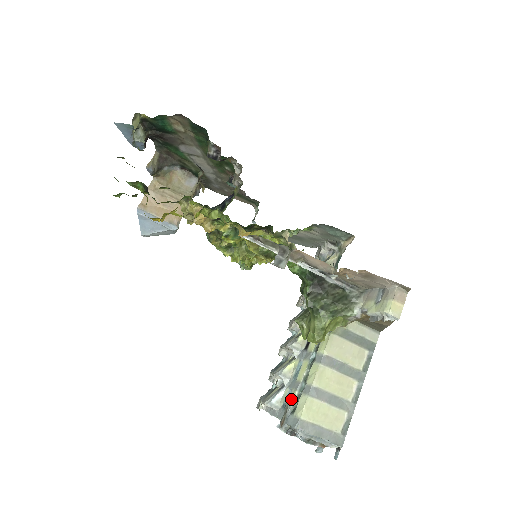
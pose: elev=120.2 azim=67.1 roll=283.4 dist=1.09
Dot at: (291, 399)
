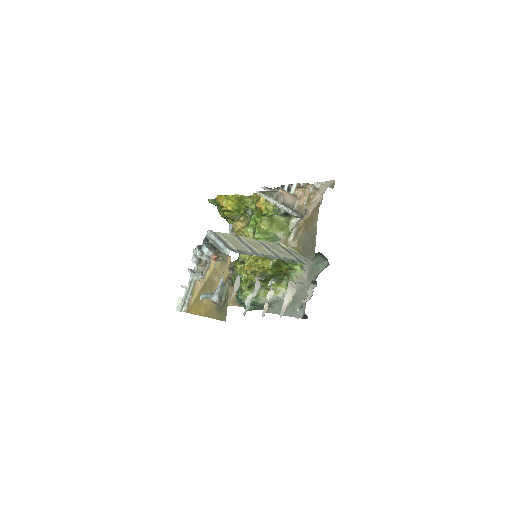
Dot at: occluded
